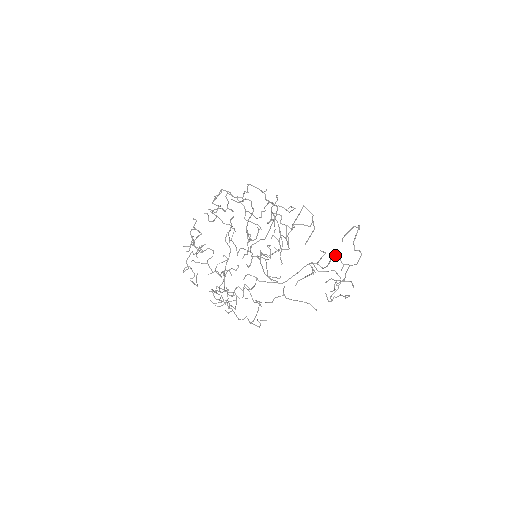
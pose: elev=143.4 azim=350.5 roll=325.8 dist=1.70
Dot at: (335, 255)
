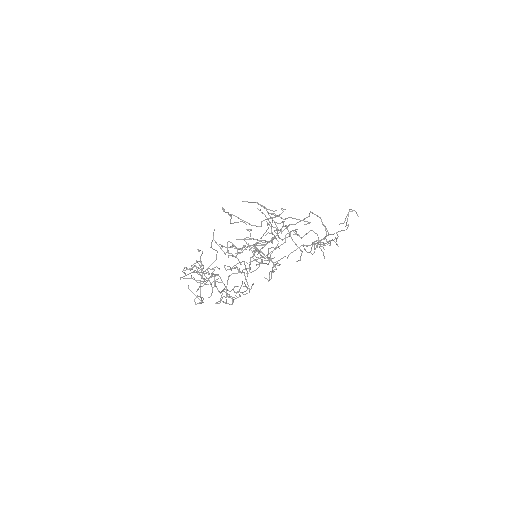
Dot at: occluded
